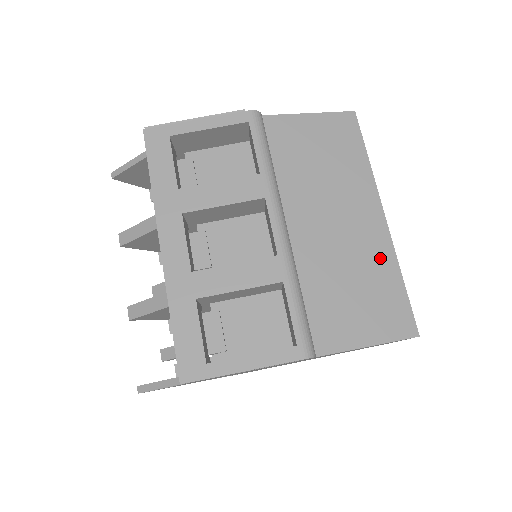
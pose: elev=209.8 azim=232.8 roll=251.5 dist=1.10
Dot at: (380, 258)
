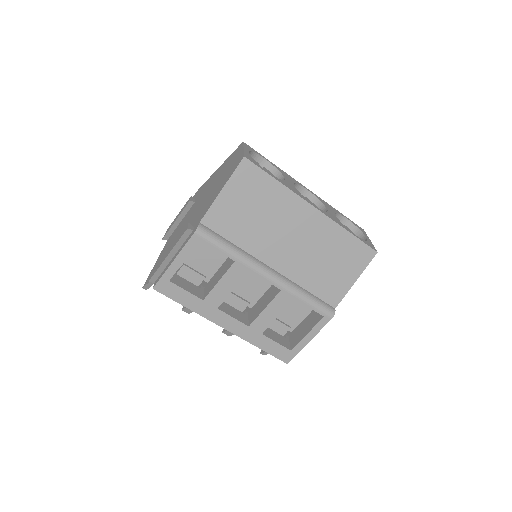
Dot at: (330, 234)
